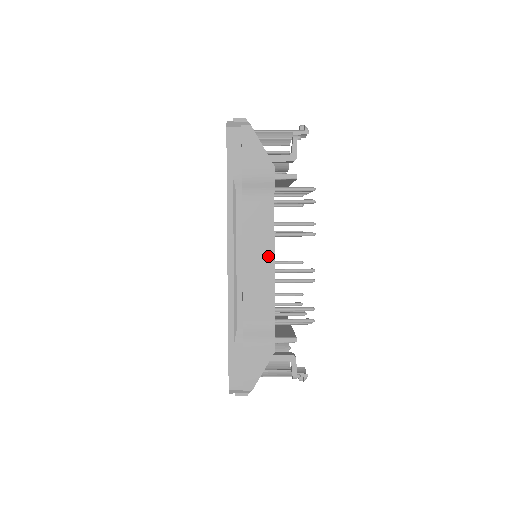
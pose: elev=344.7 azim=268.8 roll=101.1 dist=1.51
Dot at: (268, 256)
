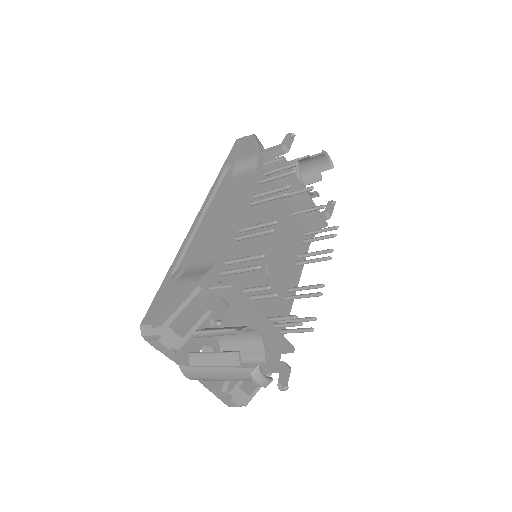
Dot at: (233, 211)
